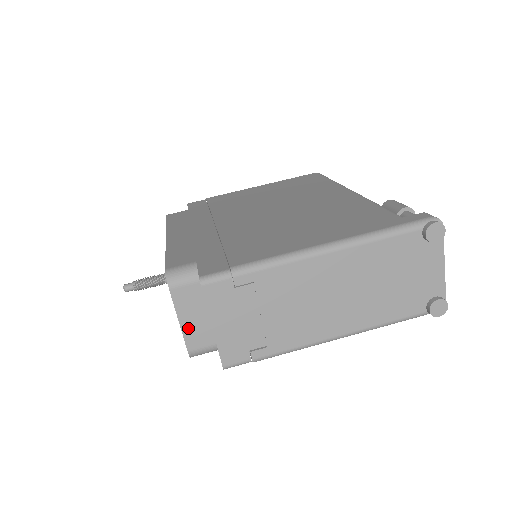
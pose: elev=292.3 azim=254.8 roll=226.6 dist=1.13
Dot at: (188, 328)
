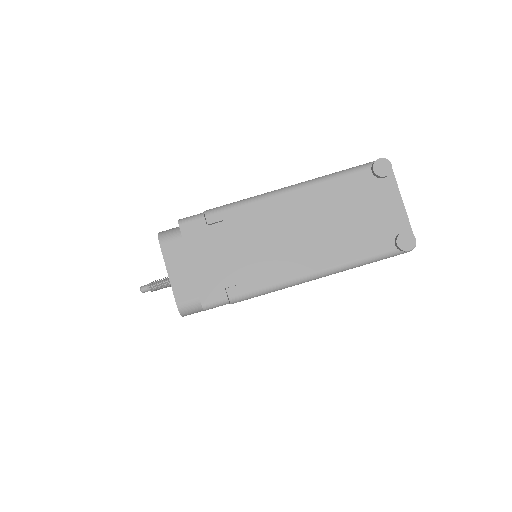
Dot at: (176, 281)
